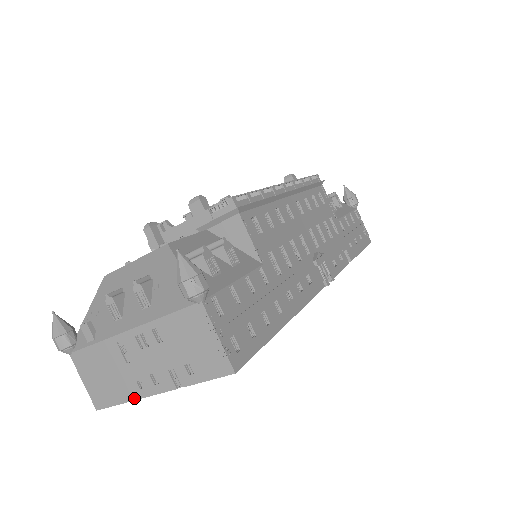
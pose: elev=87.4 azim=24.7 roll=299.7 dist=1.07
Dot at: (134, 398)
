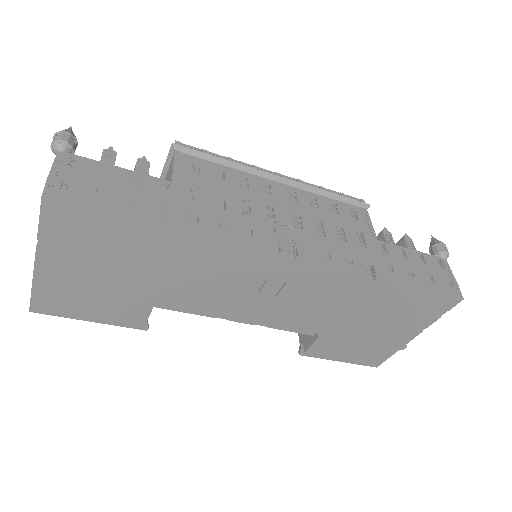
Dot at: (33, 279)
